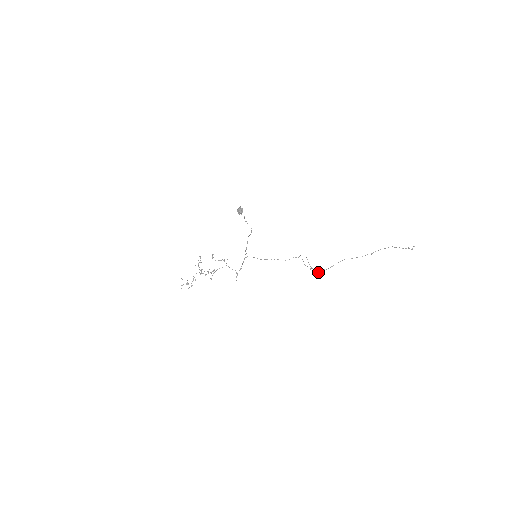
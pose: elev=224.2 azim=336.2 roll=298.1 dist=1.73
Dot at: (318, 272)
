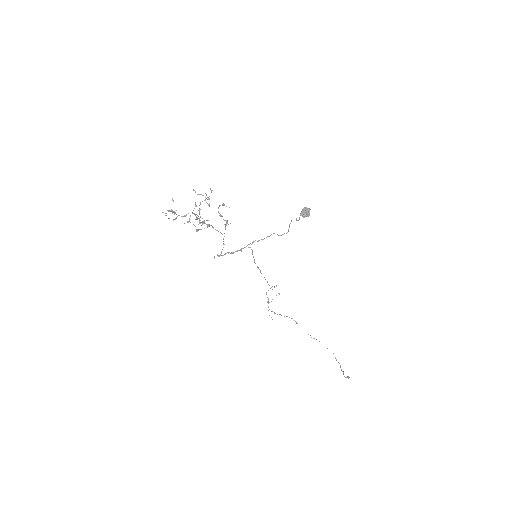
Dot at: occluded
